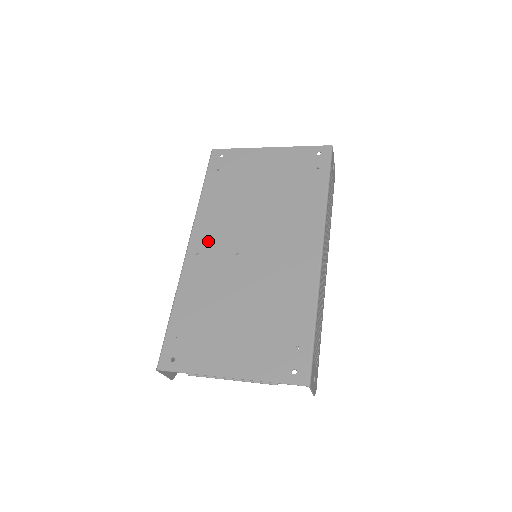
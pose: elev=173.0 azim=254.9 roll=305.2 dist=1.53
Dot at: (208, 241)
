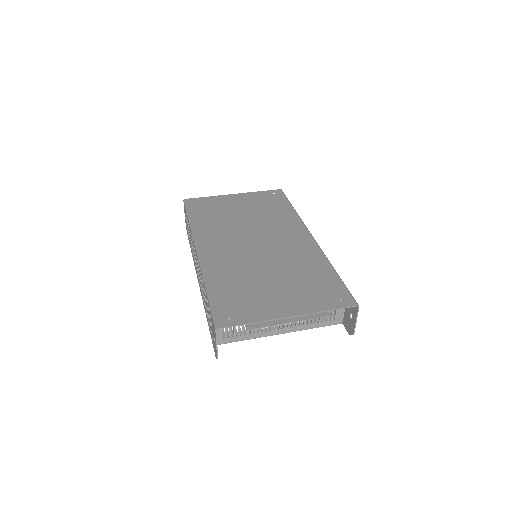
Dot at: (215, 245)
